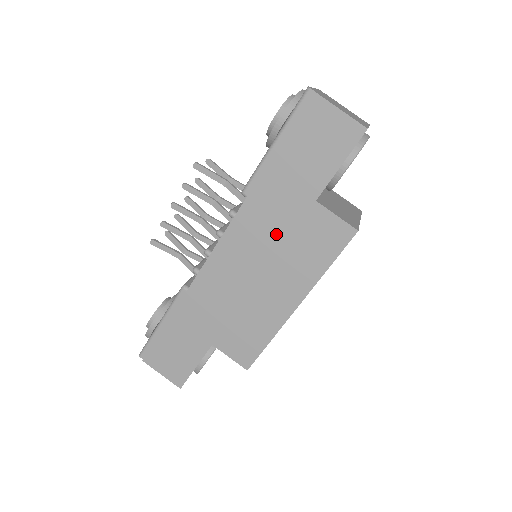
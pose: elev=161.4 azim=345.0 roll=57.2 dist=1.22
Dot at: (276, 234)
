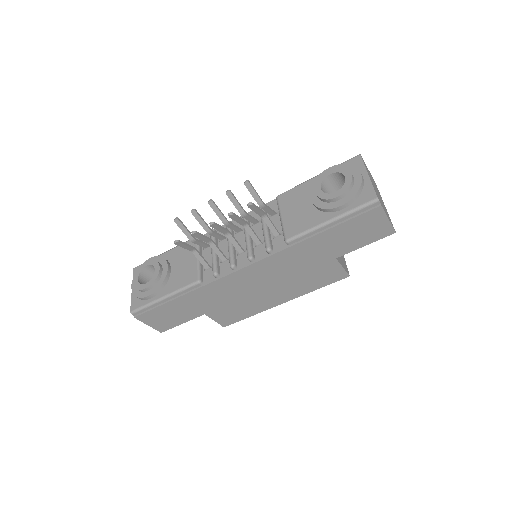
Dot at: (296, 269)
